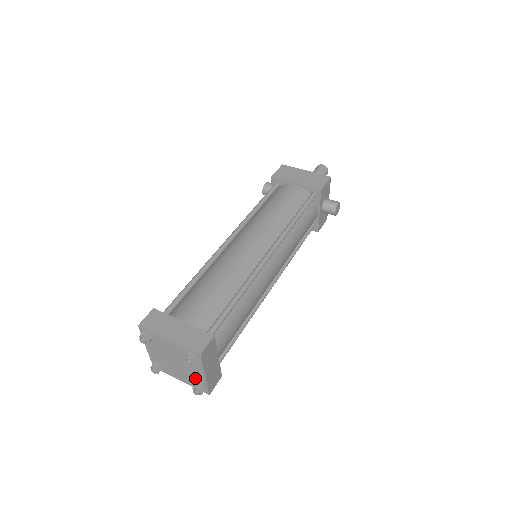
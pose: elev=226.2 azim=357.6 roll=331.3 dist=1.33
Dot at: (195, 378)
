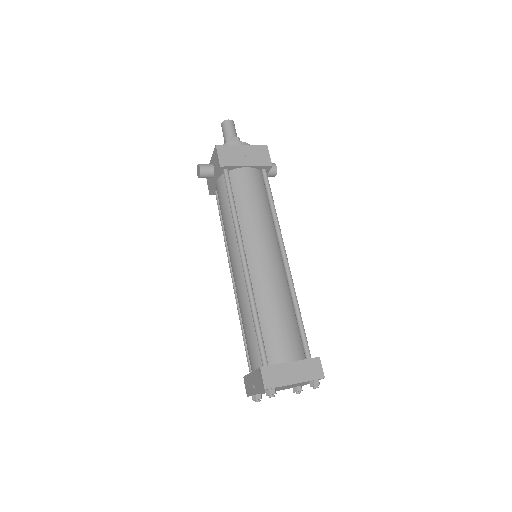
Dot at: (297, 386)
